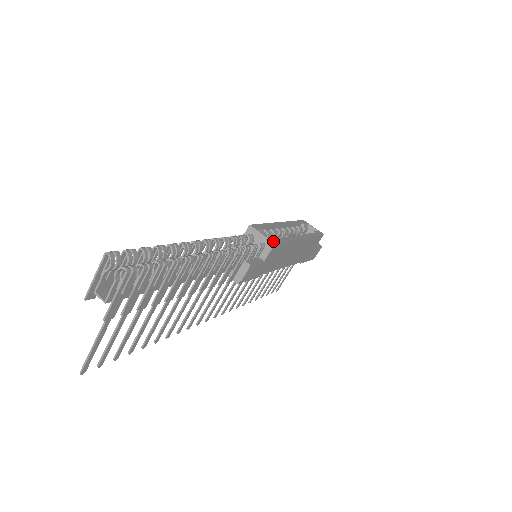
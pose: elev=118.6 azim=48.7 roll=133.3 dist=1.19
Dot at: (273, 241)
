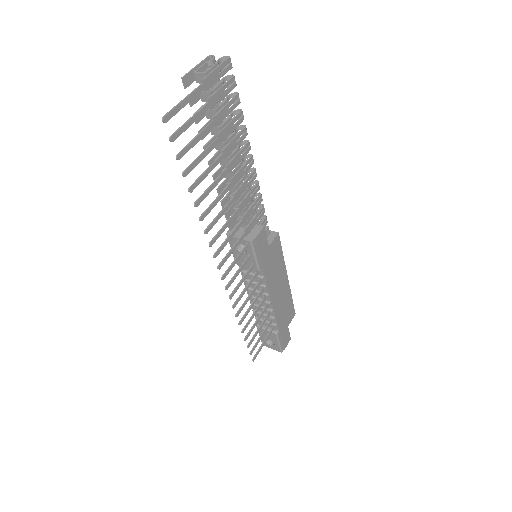
Dot at: (276, 233)
